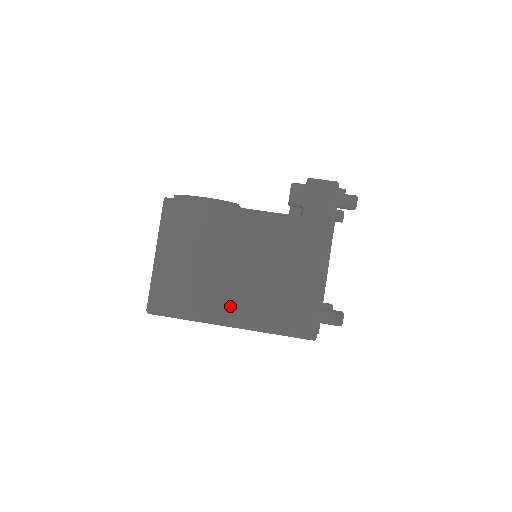
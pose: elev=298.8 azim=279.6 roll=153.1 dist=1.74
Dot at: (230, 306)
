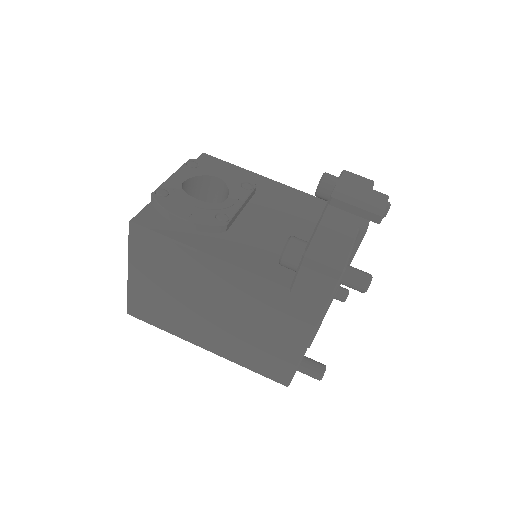
Dot at: (205, 337)
